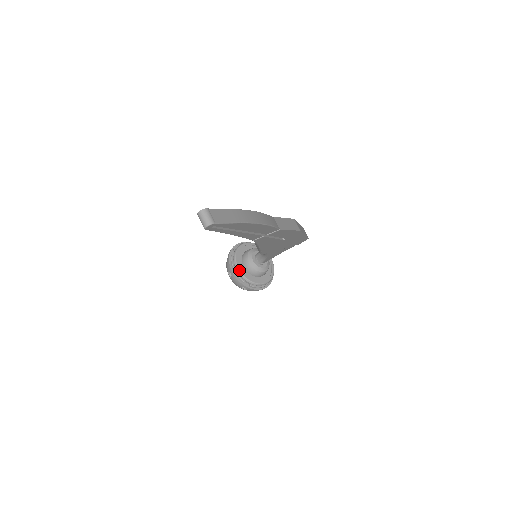
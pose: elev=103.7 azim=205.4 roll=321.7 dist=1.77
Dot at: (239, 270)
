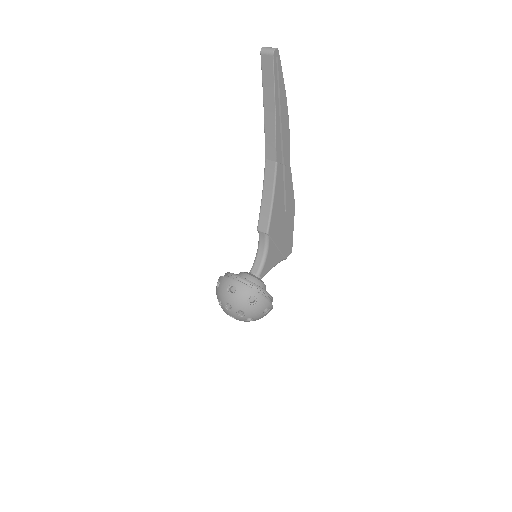
Dot at: (242, 277)
